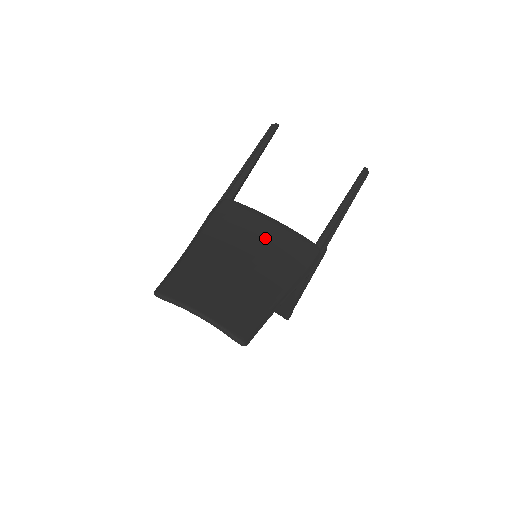
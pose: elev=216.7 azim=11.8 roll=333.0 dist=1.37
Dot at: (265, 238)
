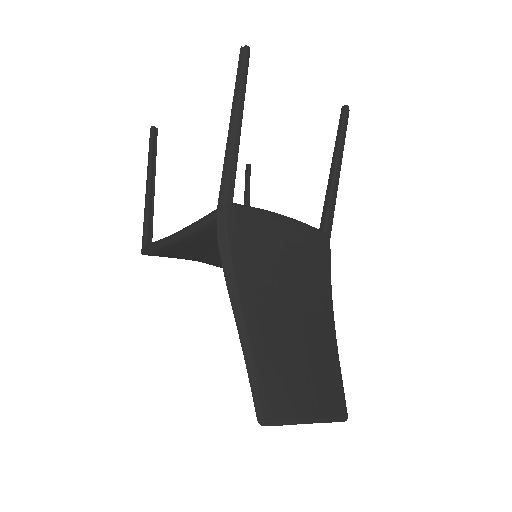
Dot at: (290, 253)
